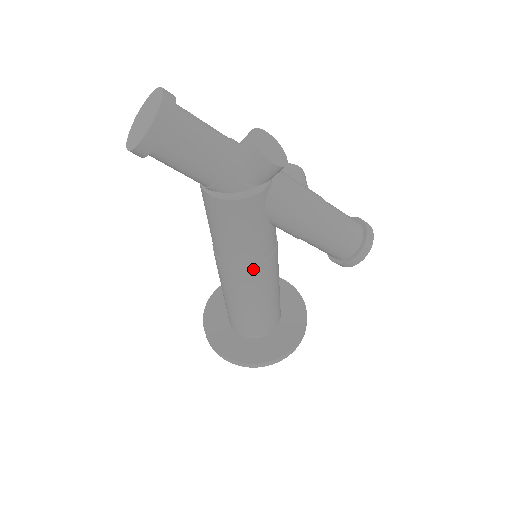
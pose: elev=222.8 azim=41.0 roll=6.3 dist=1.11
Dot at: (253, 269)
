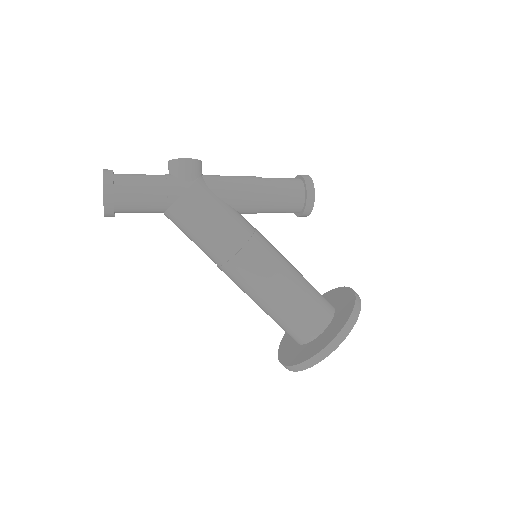
Dot at: (249, 246)
